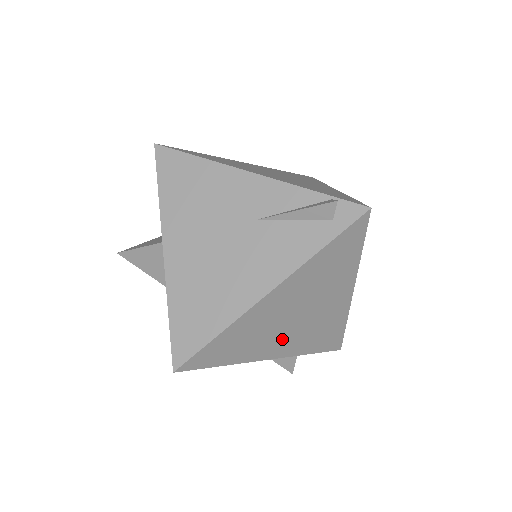
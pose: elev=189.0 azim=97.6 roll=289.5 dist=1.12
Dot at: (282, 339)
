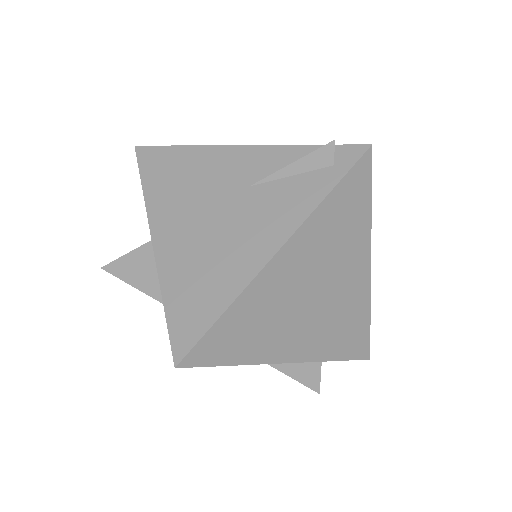
Dot at: (300, 331)
